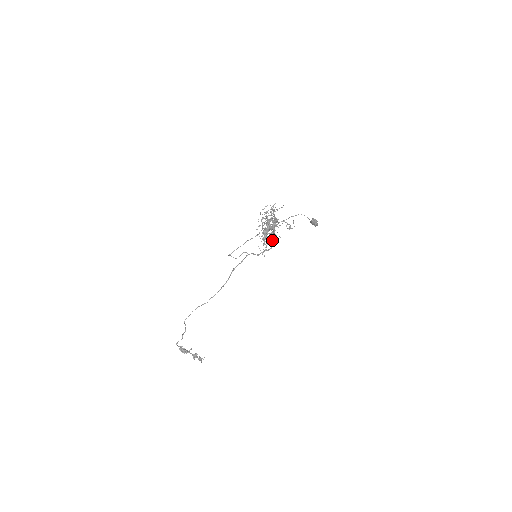
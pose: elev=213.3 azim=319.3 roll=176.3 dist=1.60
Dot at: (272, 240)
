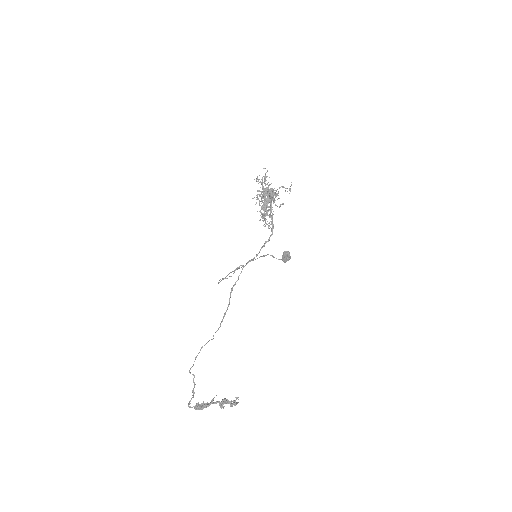
Dot at: (271, 222)
